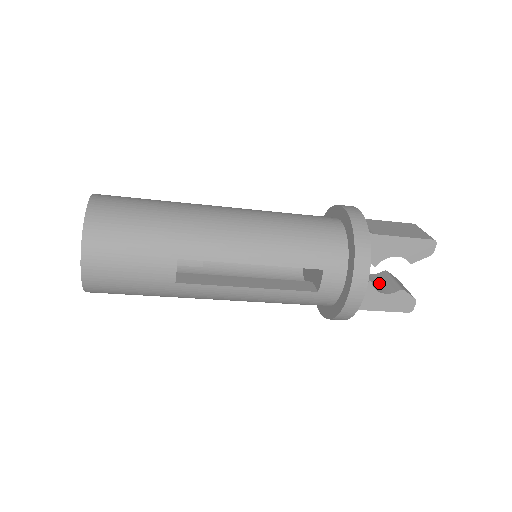
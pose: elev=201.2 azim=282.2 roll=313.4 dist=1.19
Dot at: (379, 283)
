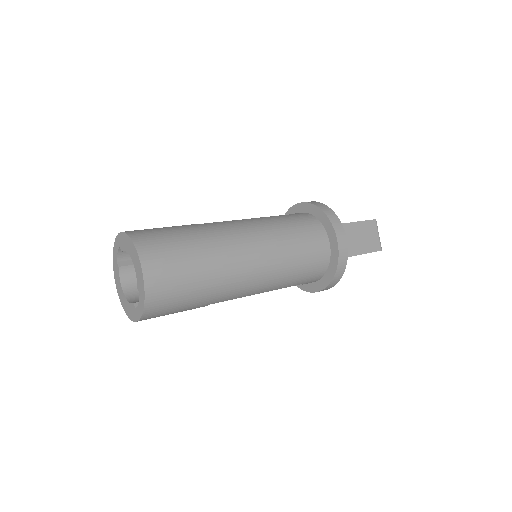
Dot at: occluded
